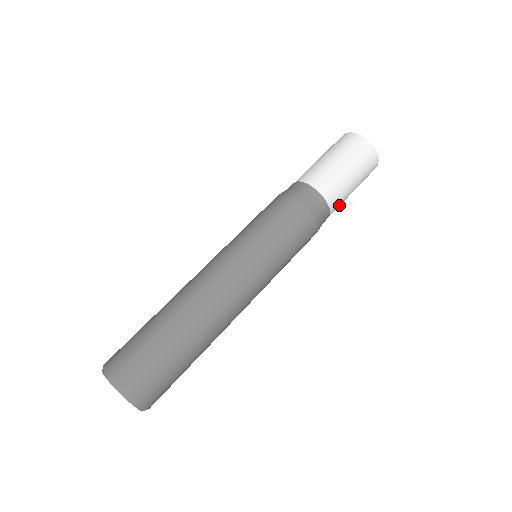
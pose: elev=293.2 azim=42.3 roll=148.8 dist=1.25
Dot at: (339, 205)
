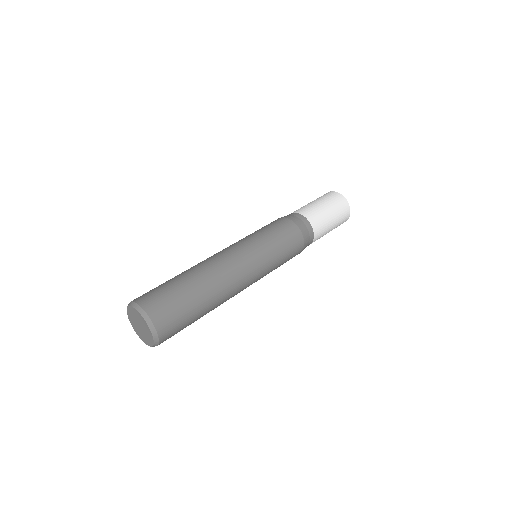
Dot at: occluded
